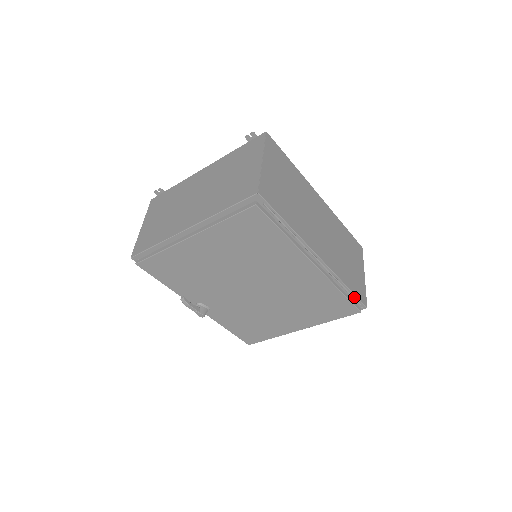
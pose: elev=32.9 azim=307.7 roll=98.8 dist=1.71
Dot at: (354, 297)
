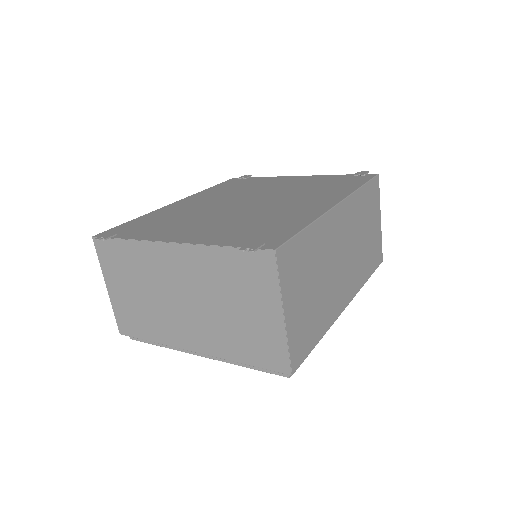
Dot at: occluded
